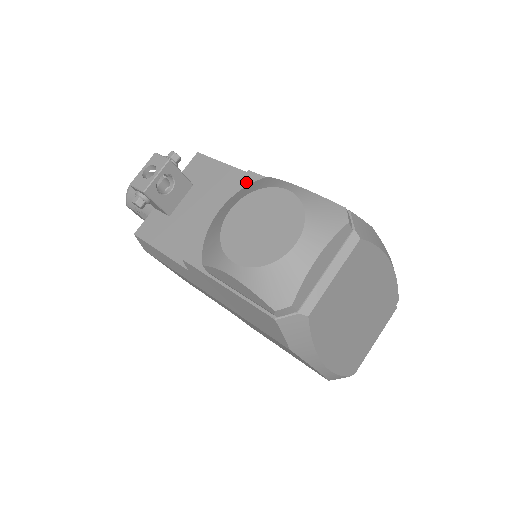
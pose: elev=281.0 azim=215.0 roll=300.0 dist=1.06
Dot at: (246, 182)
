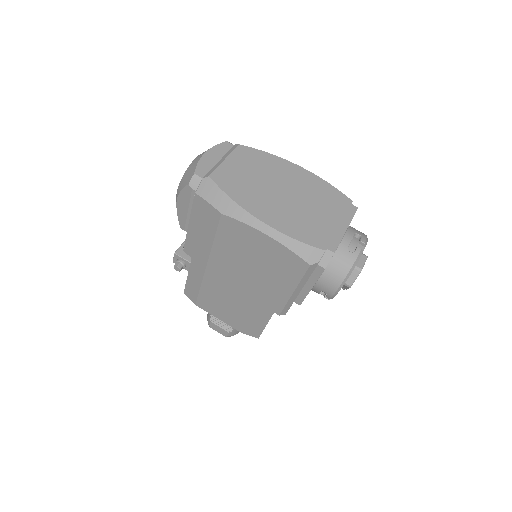
Dot at: occluded
